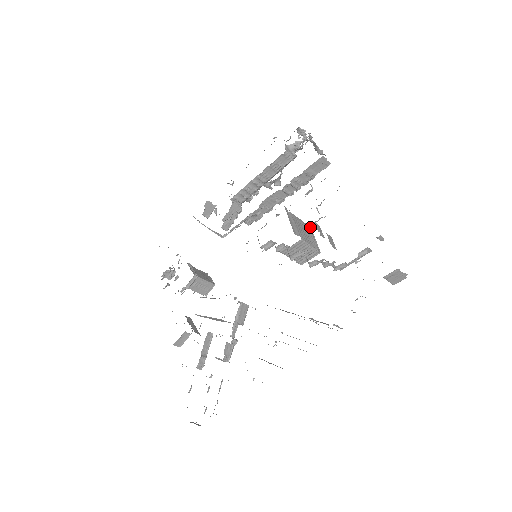
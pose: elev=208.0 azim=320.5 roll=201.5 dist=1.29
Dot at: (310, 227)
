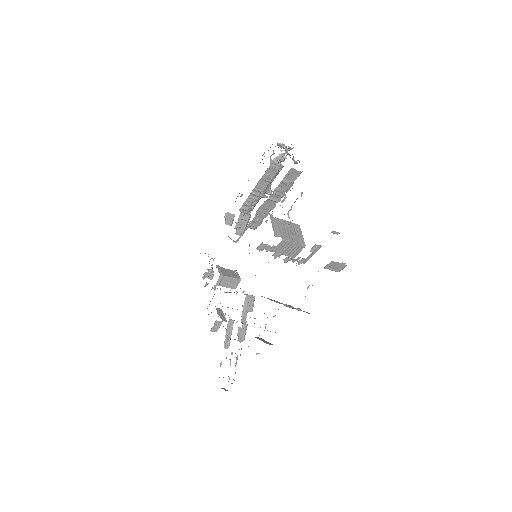
Dot at: (298, 225)
